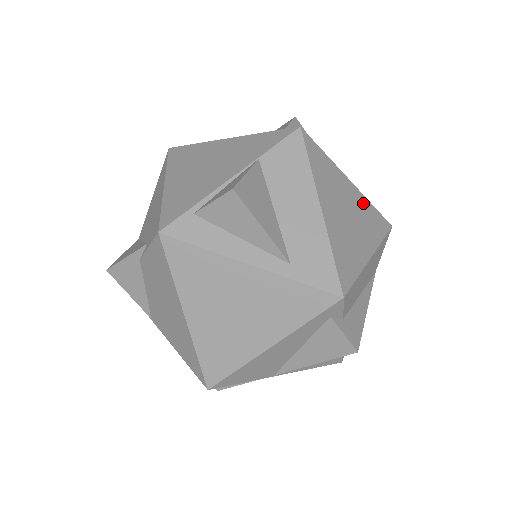
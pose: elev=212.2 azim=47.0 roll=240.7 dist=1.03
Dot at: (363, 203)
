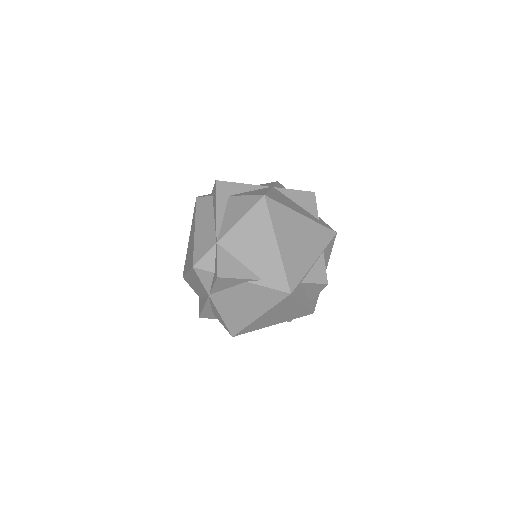
Dot at: occluded
